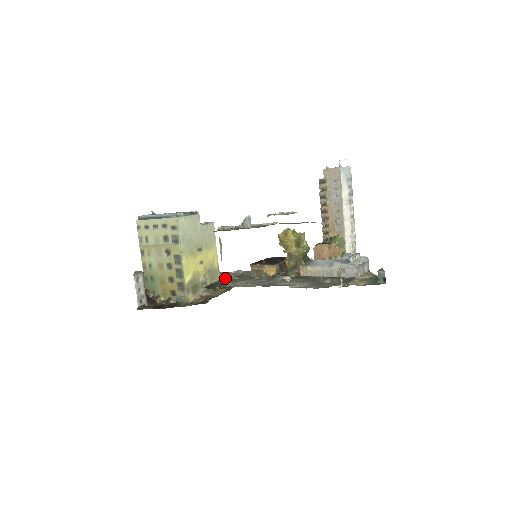
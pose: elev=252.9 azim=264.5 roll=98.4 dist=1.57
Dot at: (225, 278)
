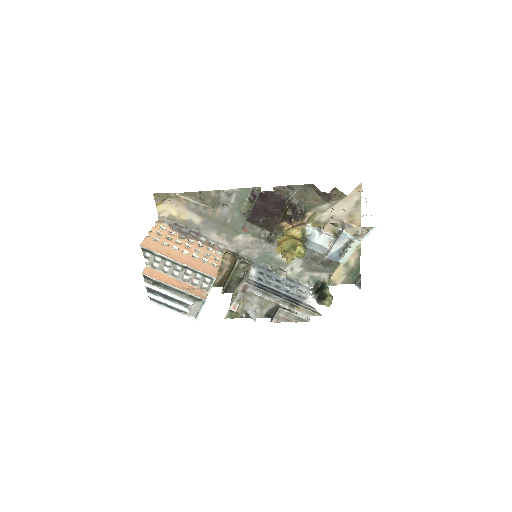
Dot at: (233, 270)
